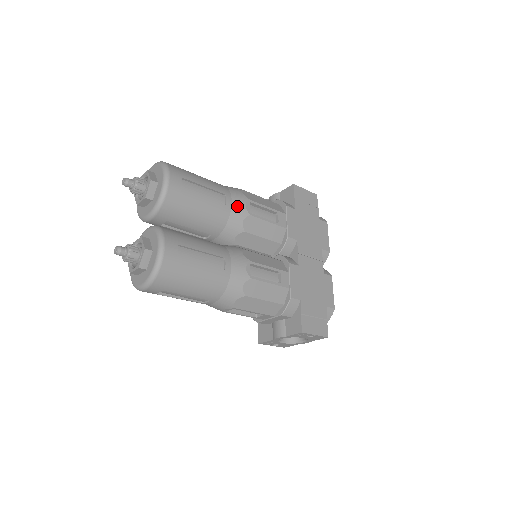
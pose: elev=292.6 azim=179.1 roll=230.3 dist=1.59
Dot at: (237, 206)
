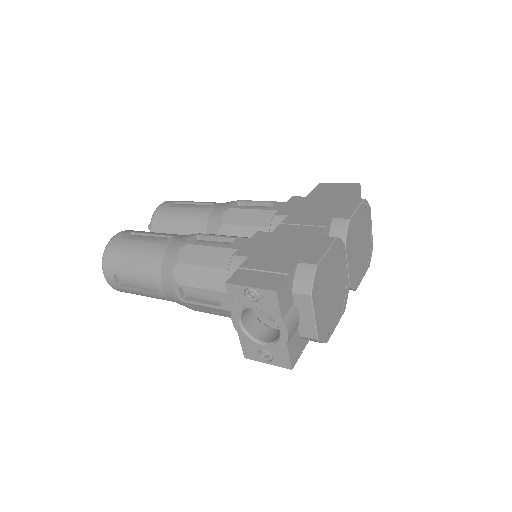
Dot at: (221, 206)
